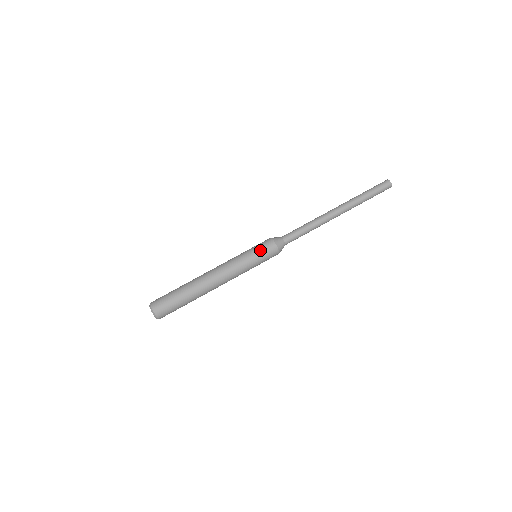
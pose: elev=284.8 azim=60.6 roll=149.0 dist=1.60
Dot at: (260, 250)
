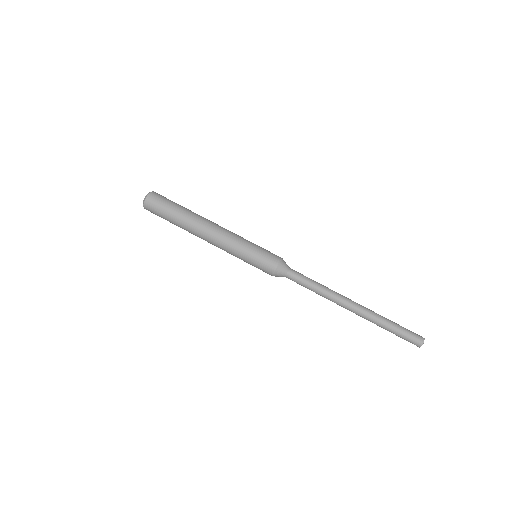
Dot at: (257, 264)
